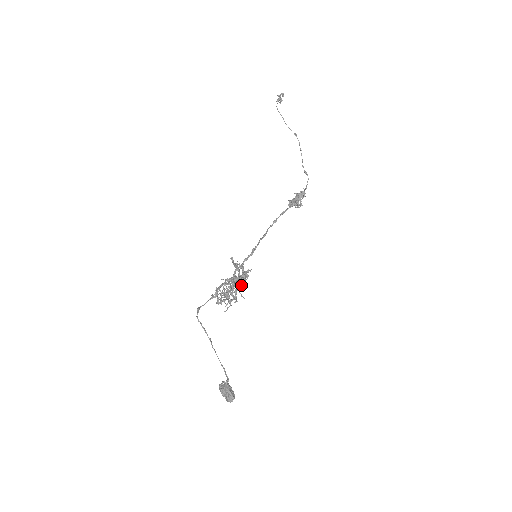
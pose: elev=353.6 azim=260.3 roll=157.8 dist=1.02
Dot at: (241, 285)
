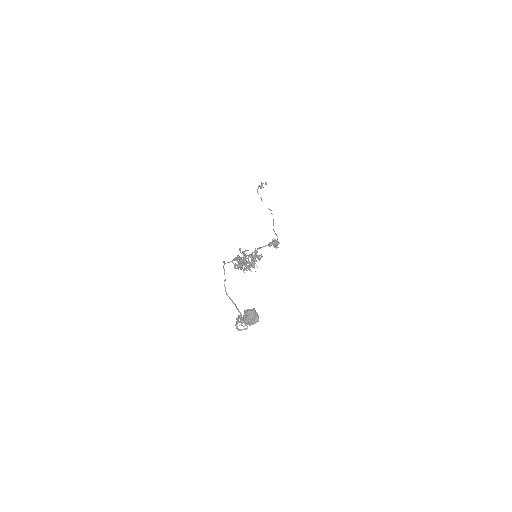
Dot at: (254, 262)
